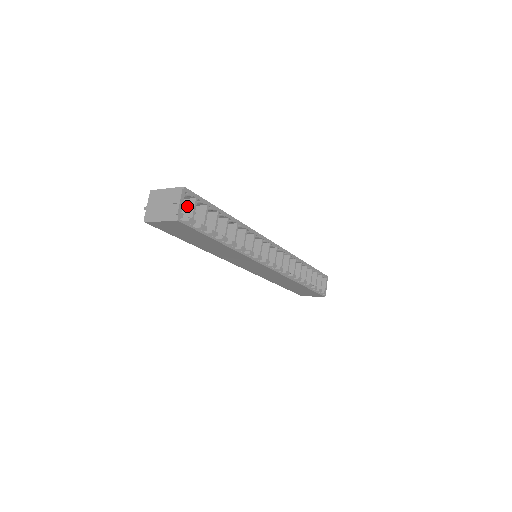
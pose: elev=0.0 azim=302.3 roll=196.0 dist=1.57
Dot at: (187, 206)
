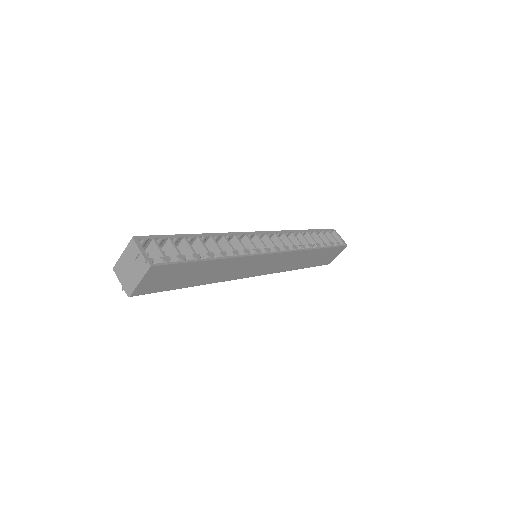
Dot at: (152, 252)
